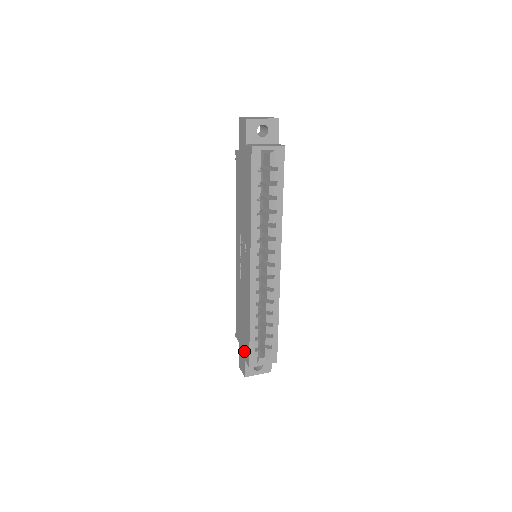
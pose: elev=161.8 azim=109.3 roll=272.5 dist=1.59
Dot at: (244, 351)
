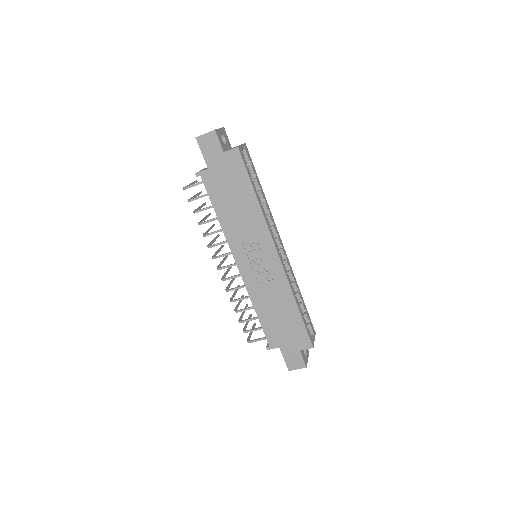
Dot at: (296, 343)
